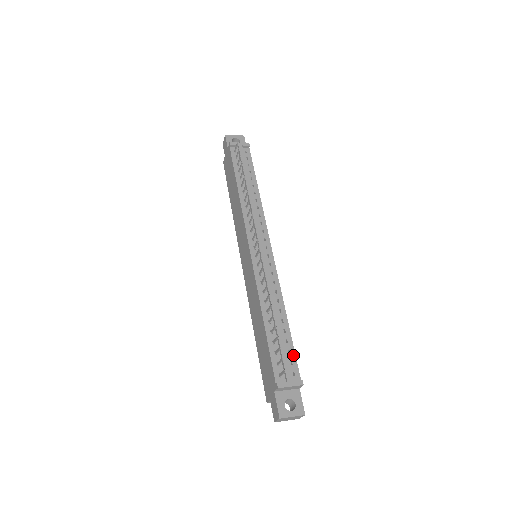
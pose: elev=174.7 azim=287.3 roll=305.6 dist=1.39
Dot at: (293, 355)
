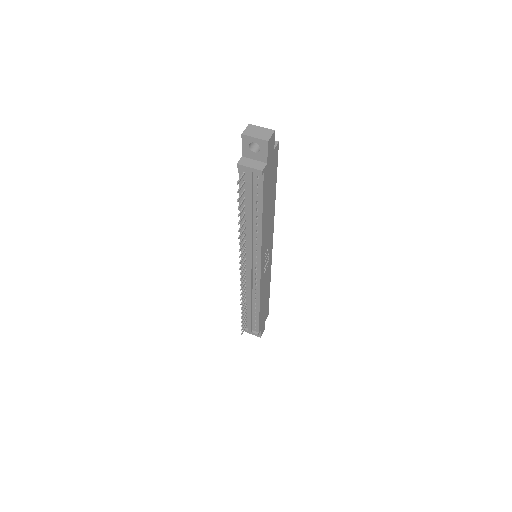
Dot at: (257, 323)
